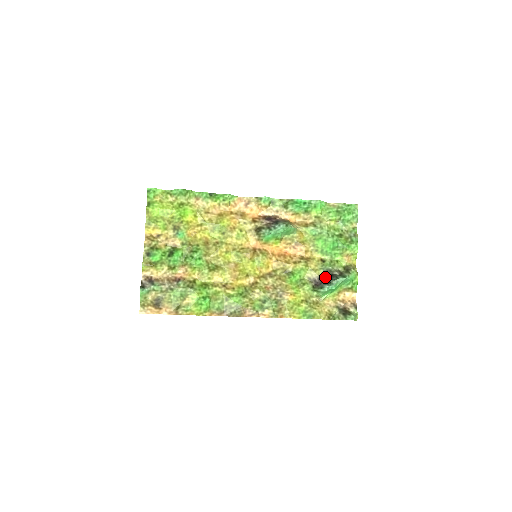
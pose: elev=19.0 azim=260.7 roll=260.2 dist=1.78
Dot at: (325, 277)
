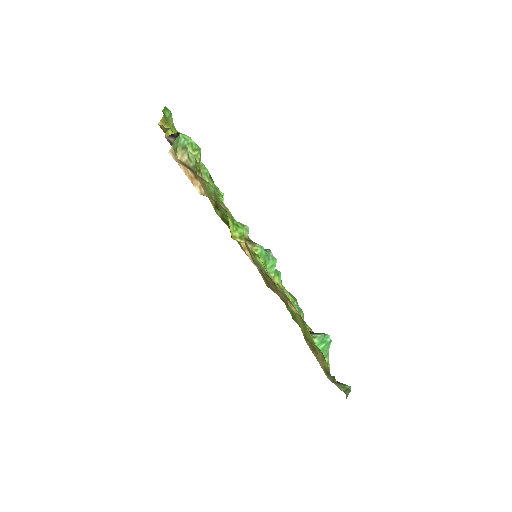
Dot at: (310, 331)
